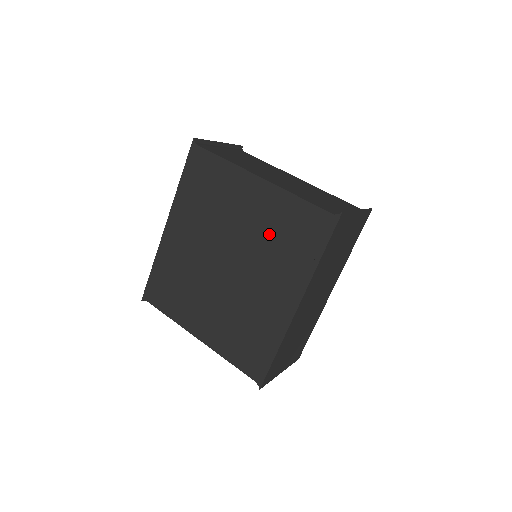
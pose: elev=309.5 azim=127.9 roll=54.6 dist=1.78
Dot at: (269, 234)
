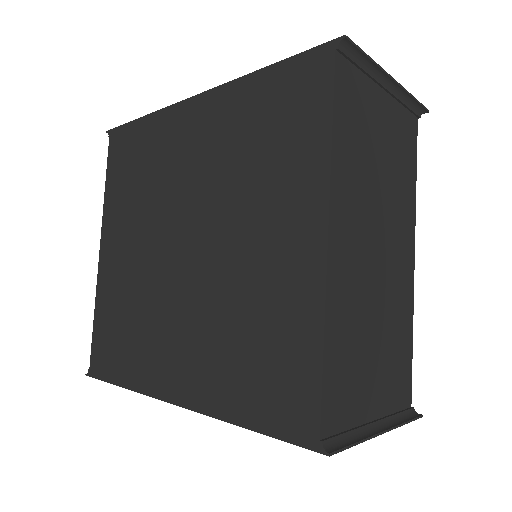
Dot at: (246, 306)
